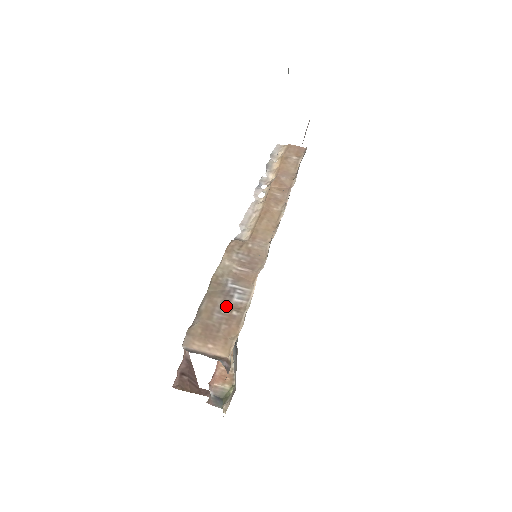
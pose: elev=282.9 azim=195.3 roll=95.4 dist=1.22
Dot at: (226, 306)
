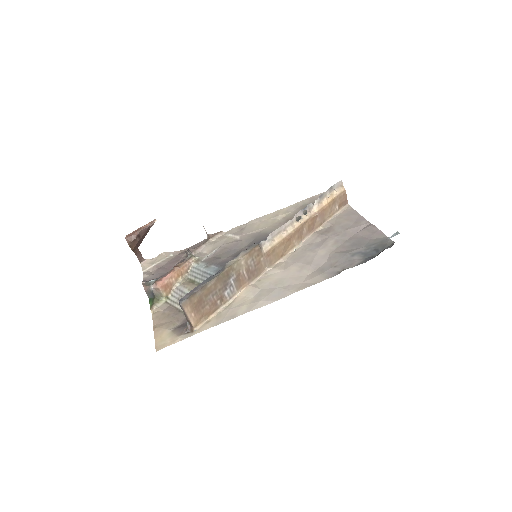
Dot at: (219, 294)
